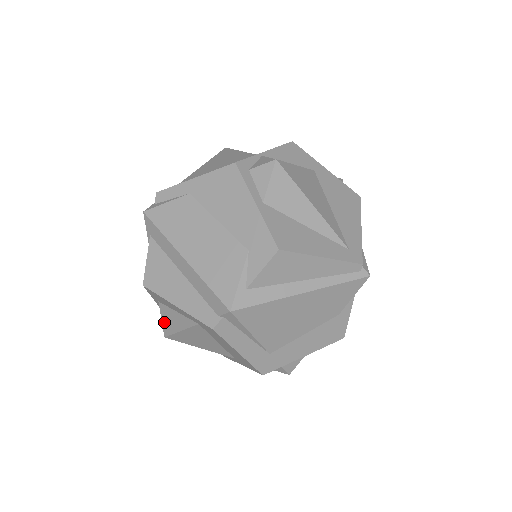
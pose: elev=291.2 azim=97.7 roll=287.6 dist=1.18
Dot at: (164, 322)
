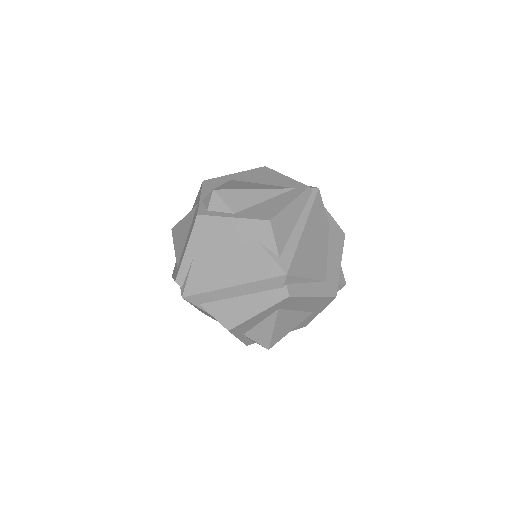
Dot at: (259, 341)
